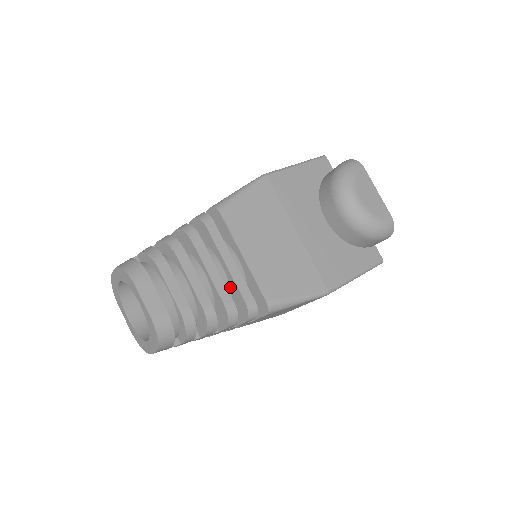
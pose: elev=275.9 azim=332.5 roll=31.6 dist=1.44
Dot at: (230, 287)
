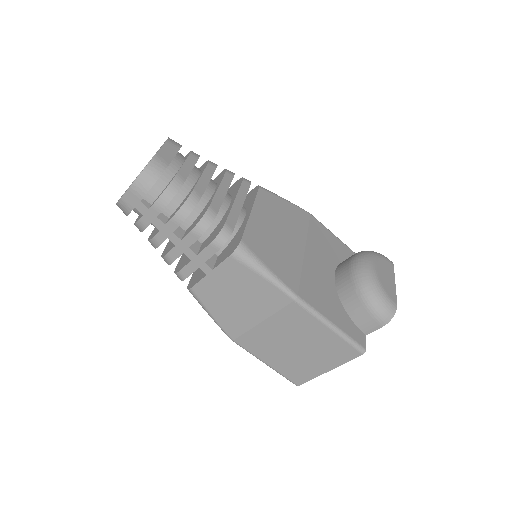
Dot at: (222, 218)
